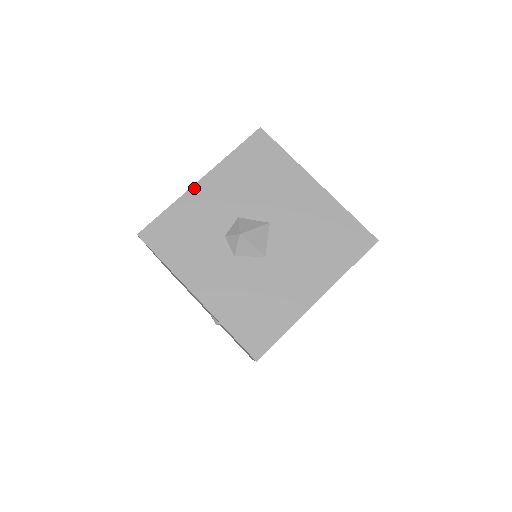
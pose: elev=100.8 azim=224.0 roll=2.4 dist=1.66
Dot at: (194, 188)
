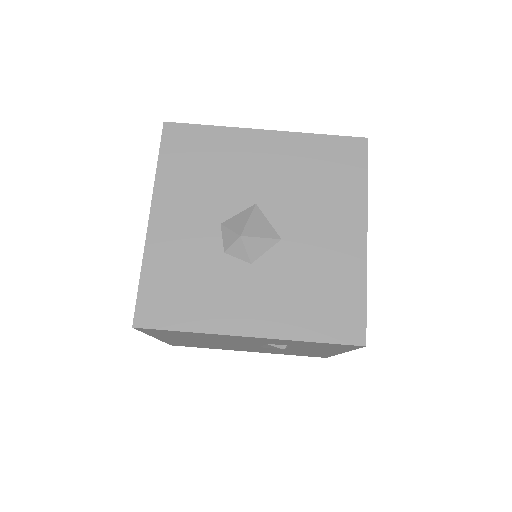
Dot at: (150, 232)
